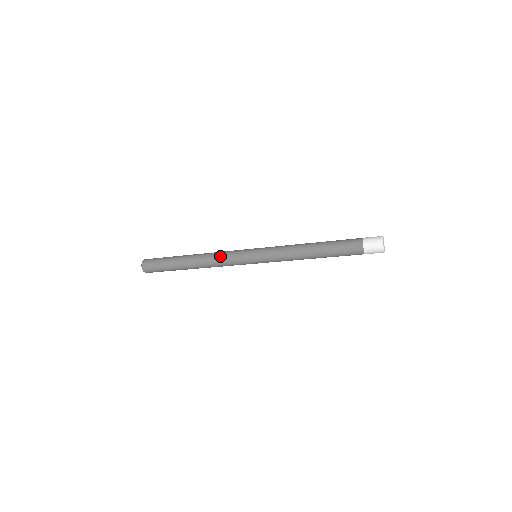
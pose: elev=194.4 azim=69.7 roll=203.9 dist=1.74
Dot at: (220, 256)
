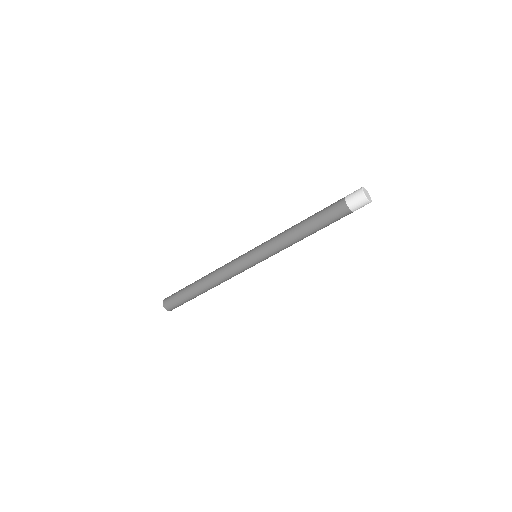
Dot at: occluded
